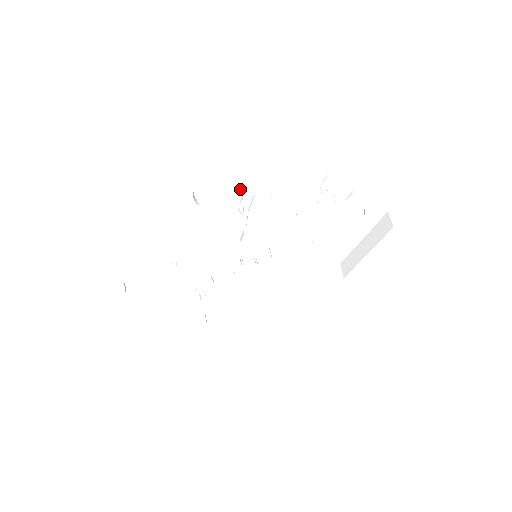
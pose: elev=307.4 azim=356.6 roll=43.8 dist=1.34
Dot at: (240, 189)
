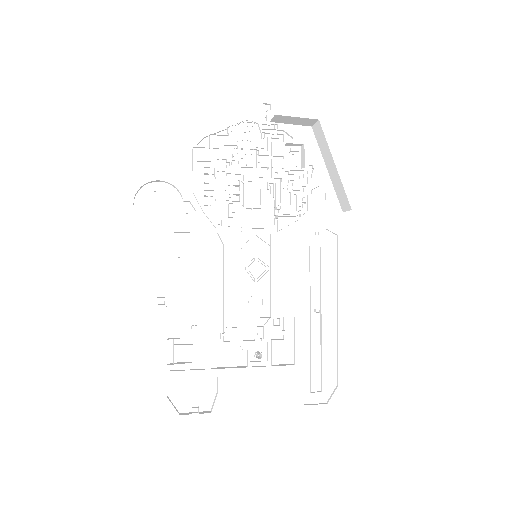
Dot at: (173, 190)
